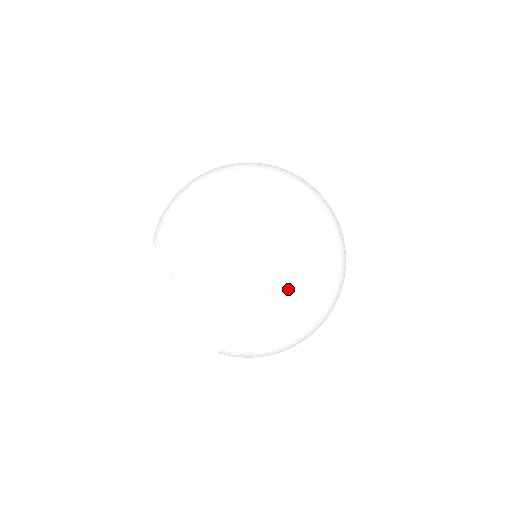
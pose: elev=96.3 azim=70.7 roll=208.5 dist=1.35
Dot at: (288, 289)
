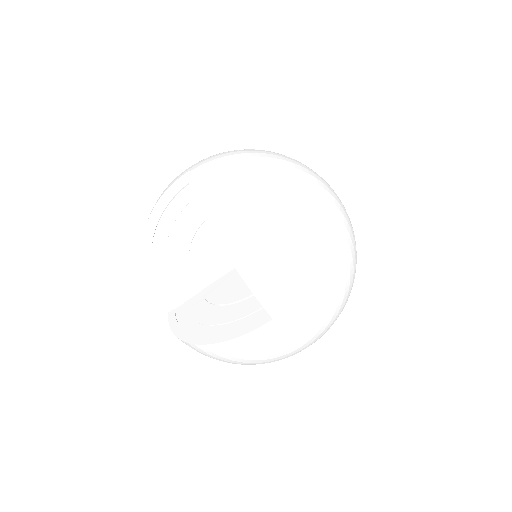
Dot at: (318, 326)
